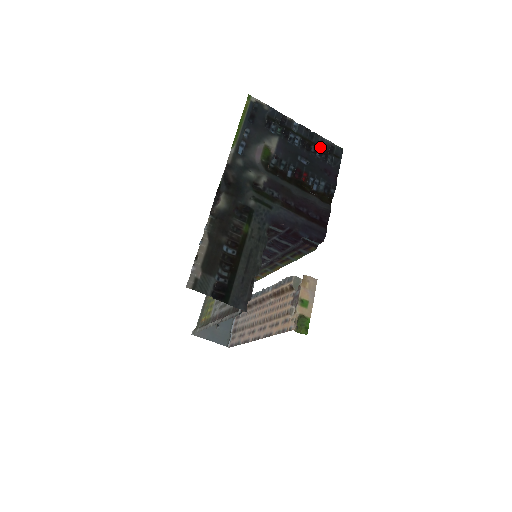
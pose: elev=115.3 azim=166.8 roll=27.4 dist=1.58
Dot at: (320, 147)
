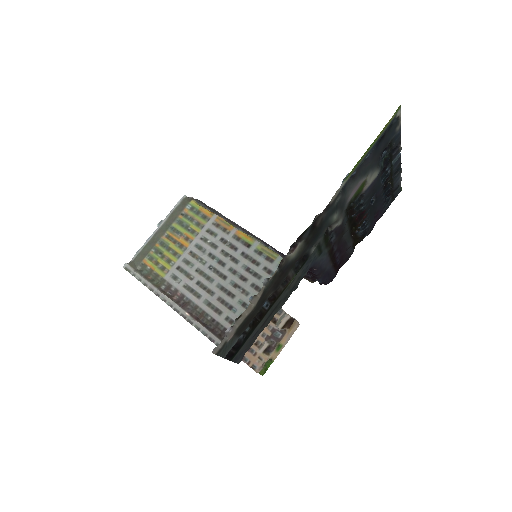
Dot at: (392, 186)
